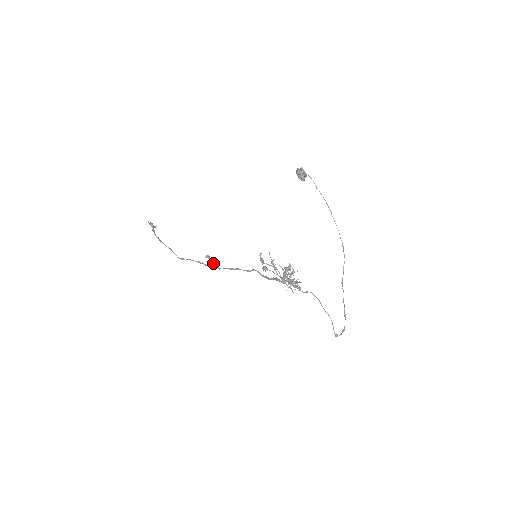
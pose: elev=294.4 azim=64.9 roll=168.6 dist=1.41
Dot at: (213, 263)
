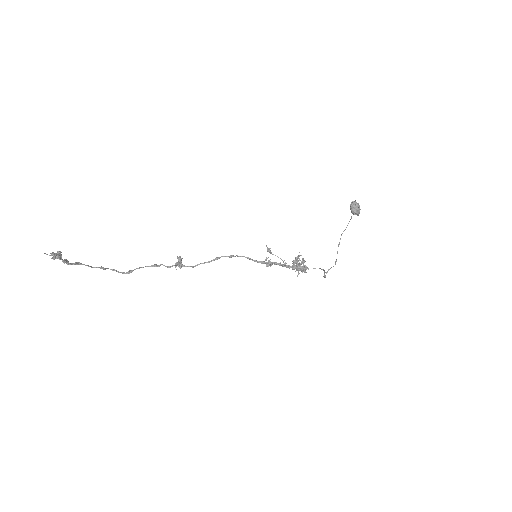
Dot at: (181, 263)
